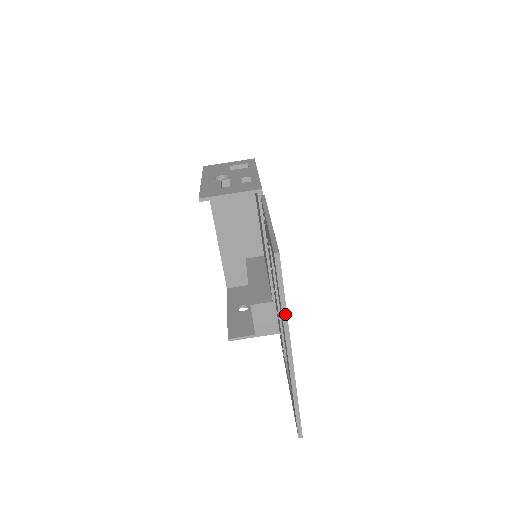
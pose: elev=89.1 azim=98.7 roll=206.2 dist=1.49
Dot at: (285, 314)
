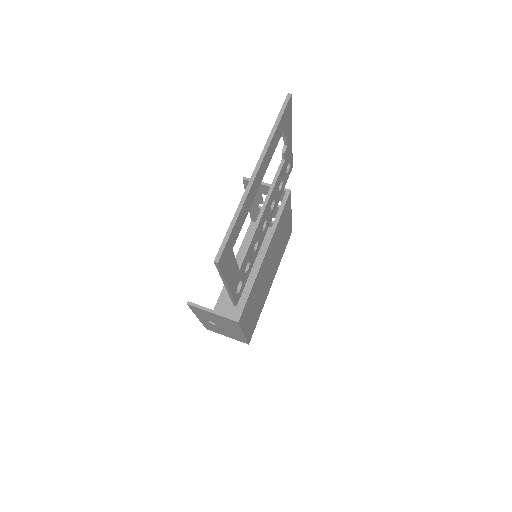
Dot at: (272, 136)
